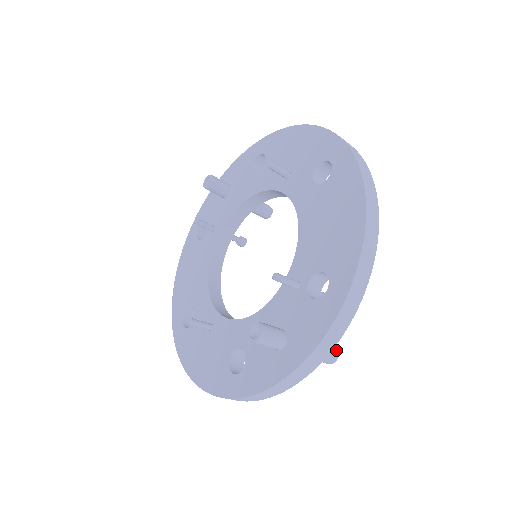
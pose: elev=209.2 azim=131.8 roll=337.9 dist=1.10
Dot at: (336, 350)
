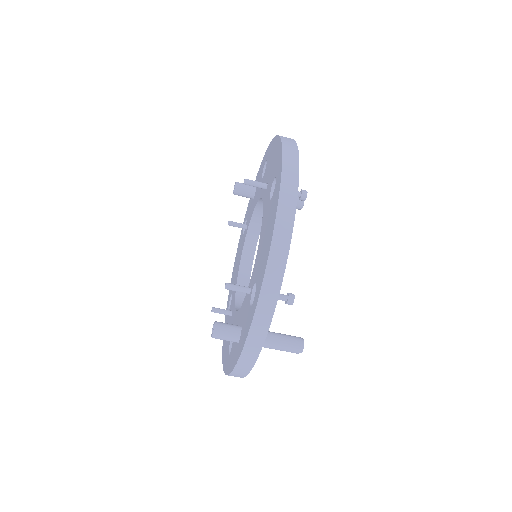
Dot at: (301, 343)
